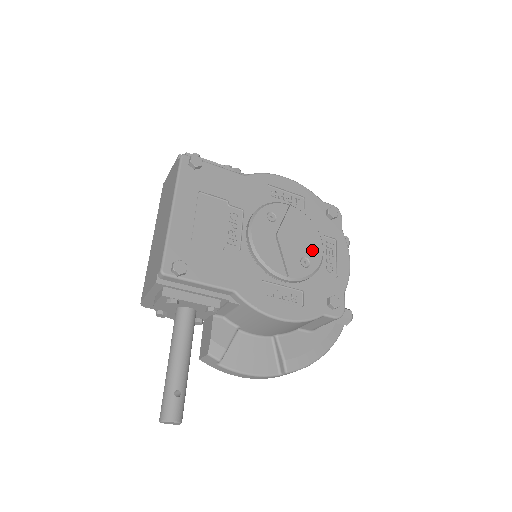
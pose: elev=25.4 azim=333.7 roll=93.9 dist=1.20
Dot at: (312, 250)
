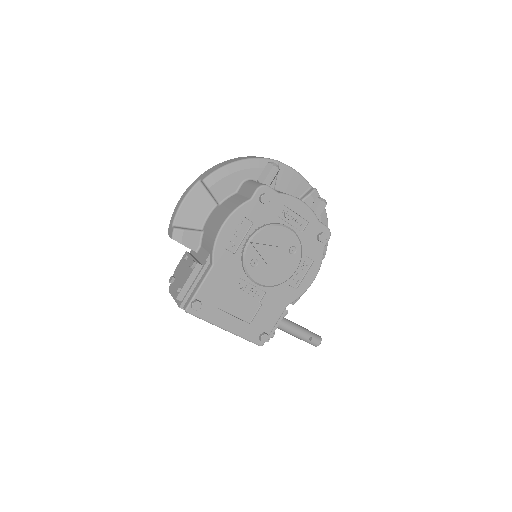
Dot at: (287, 240)
